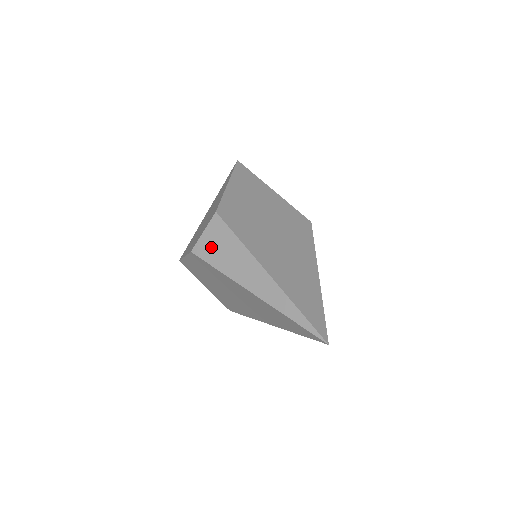
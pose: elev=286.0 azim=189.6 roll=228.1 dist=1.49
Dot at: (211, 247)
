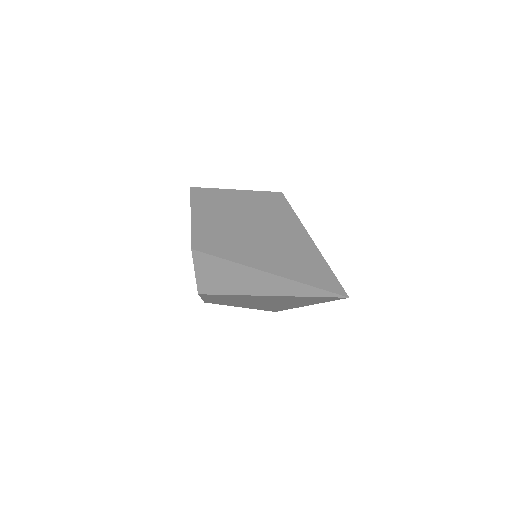
Dot at: (208, 280)
